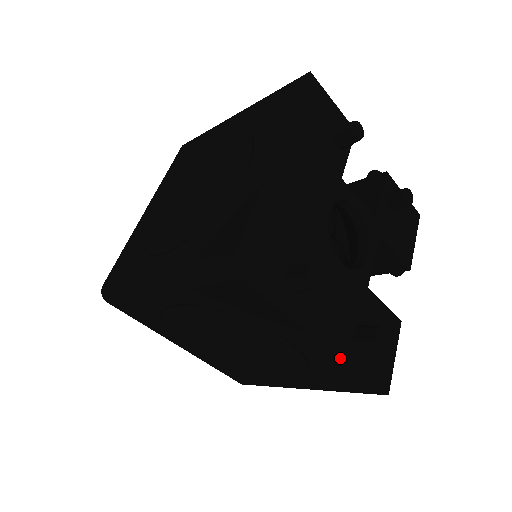
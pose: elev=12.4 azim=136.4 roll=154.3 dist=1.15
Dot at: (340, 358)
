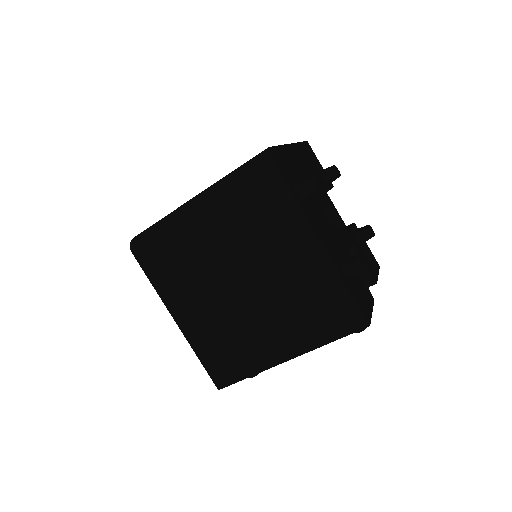
Dot at: (331, 264)
